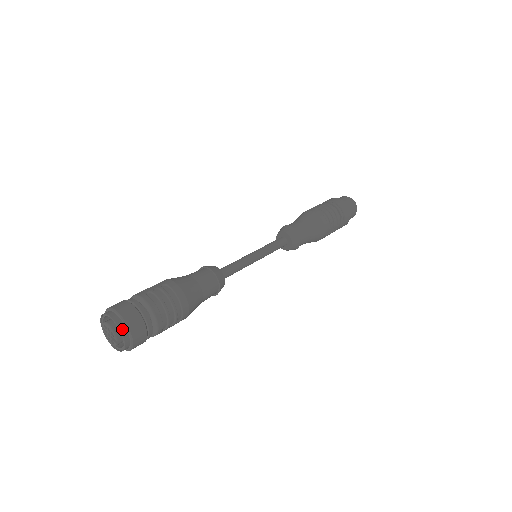
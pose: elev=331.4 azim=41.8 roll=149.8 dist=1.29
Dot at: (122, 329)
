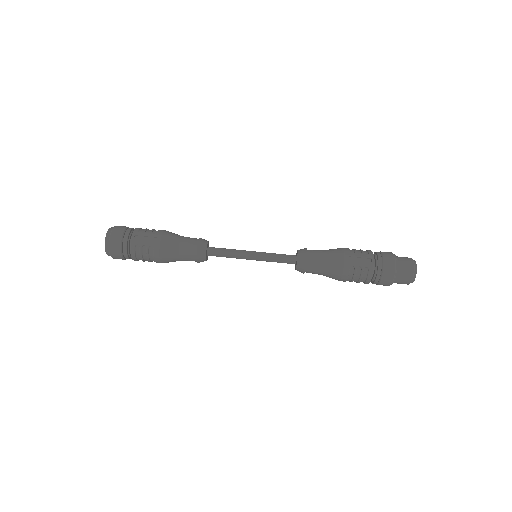
Dot at: (108, 254)
